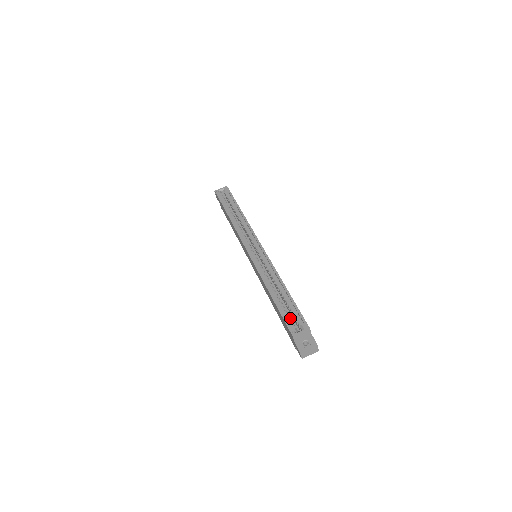
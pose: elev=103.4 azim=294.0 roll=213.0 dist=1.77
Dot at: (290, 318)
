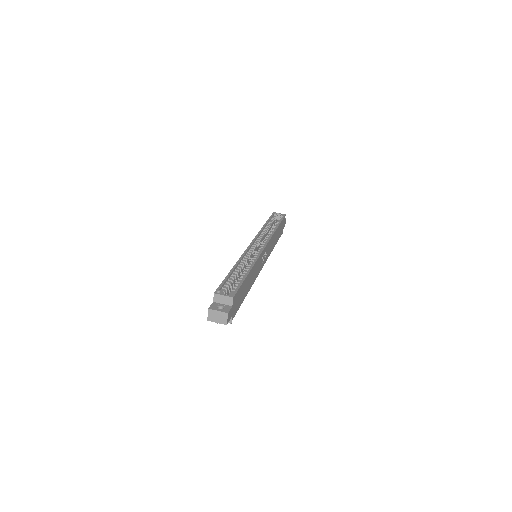
Dot at: (229, 288)
